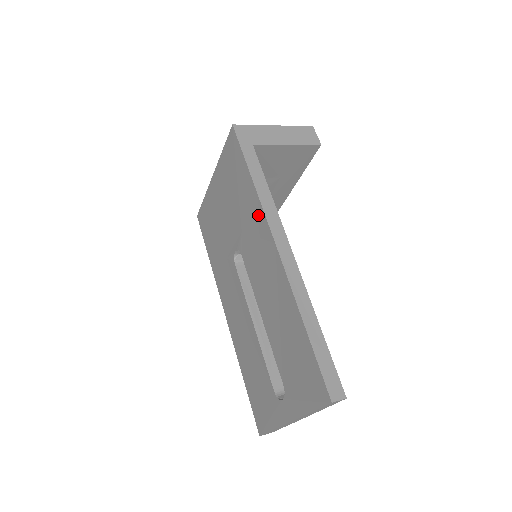
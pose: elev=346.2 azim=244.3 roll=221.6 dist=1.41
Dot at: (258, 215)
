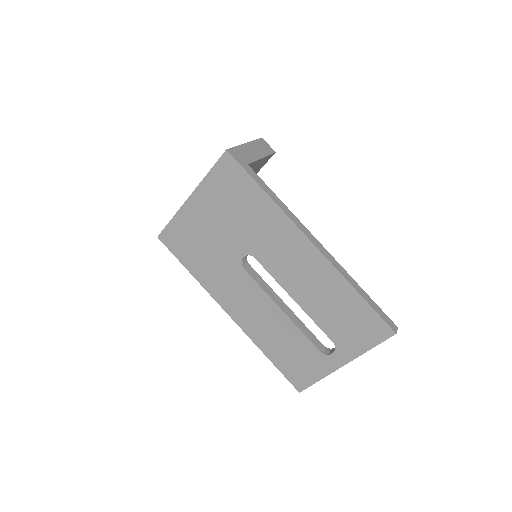
Dot at: (281, 222)
